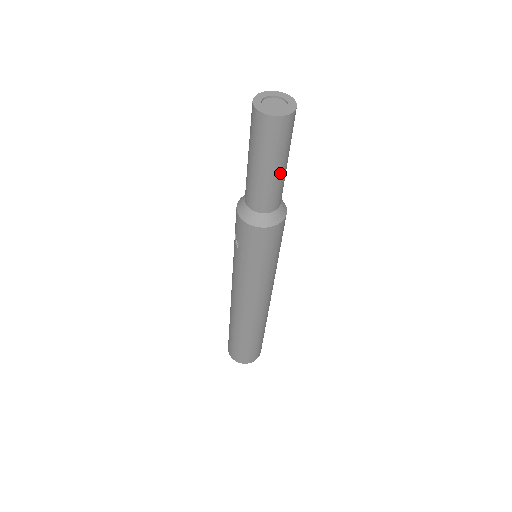
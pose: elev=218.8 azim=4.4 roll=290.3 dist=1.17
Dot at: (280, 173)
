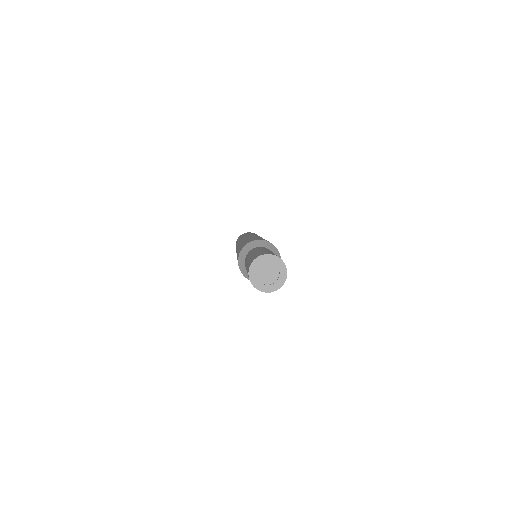
Dot at: occluded
